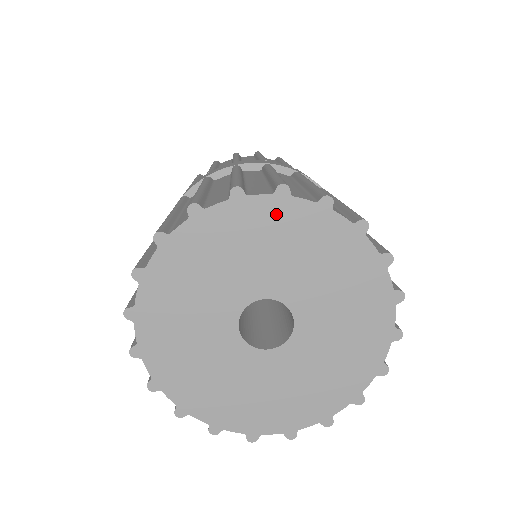
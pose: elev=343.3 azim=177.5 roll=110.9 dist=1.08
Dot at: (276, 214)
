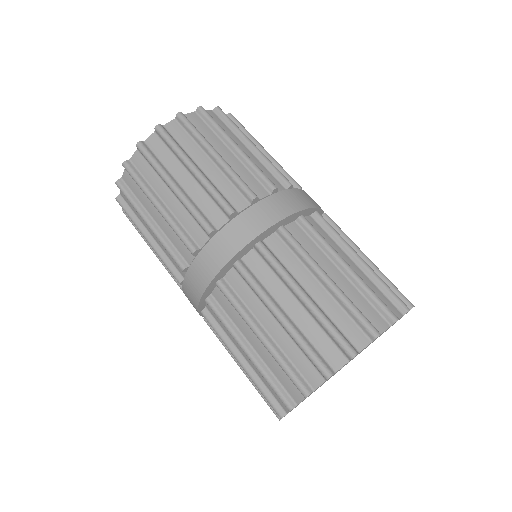
Dot at: occluded
